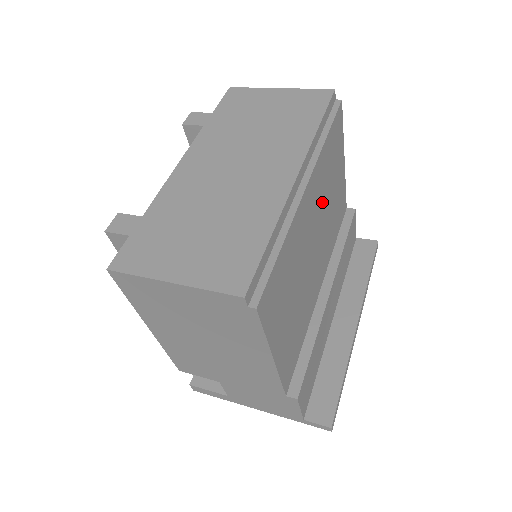
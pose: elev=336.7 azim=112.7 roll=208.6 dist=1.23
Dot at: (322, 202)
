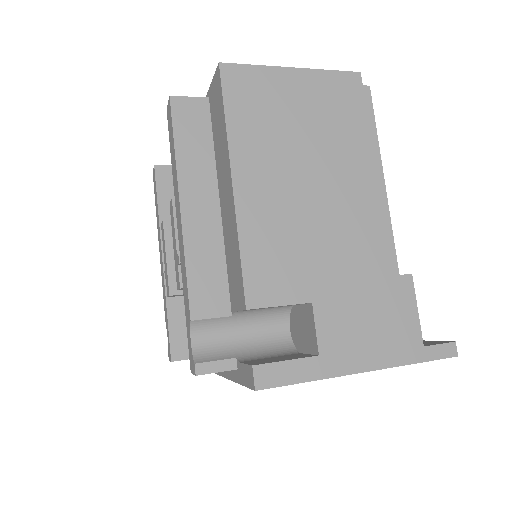
Dot at: occluded
